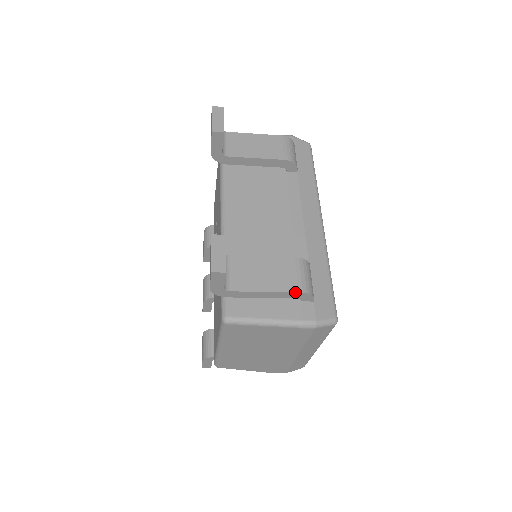
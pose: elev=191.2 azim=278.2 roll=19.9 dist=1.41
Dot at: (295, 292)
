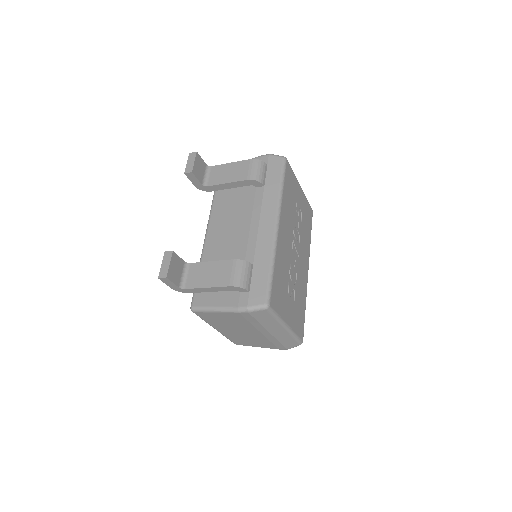
Dot at: (227, 286)
